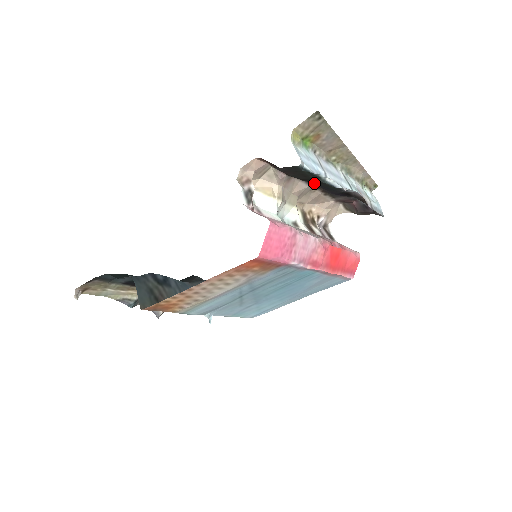
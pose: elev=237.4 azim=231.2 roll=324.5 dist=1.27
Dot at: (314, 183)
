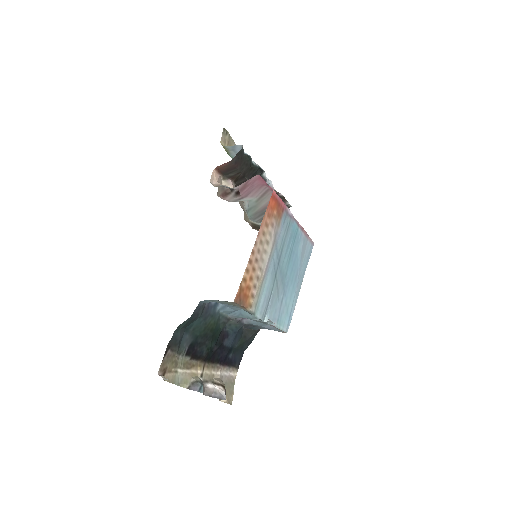
Dot at: occluded
